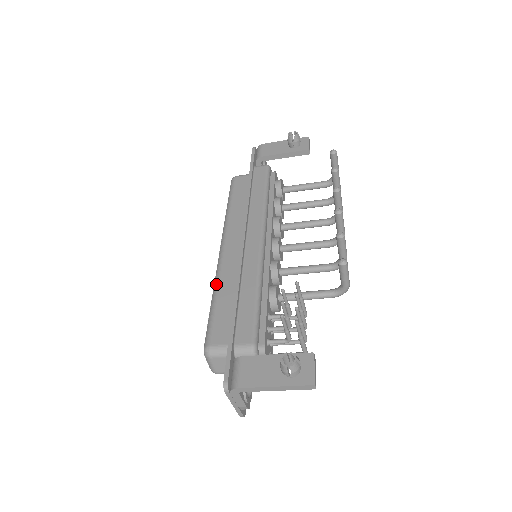
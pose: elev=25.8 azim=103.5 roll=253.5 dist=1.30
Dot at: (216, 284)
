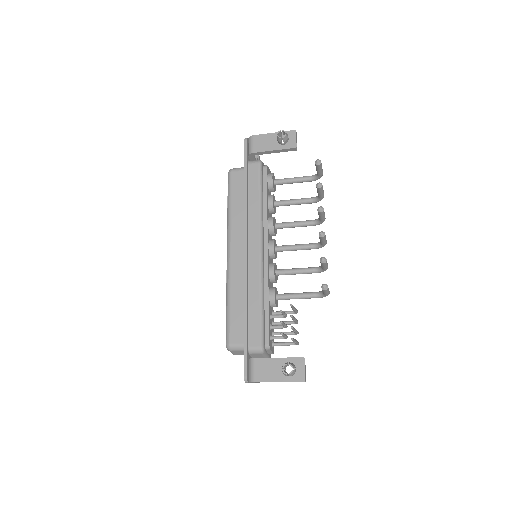
Dot at: (228, 289)
